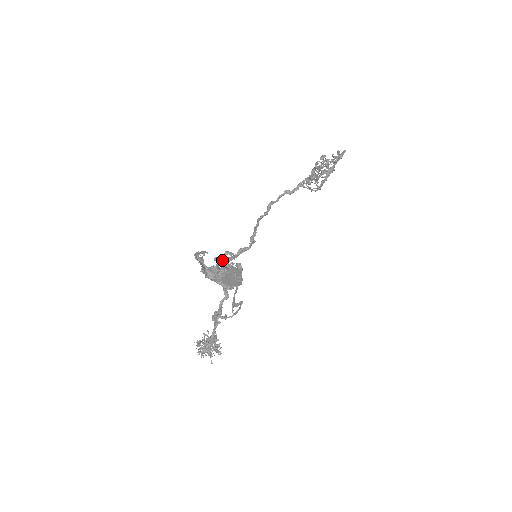
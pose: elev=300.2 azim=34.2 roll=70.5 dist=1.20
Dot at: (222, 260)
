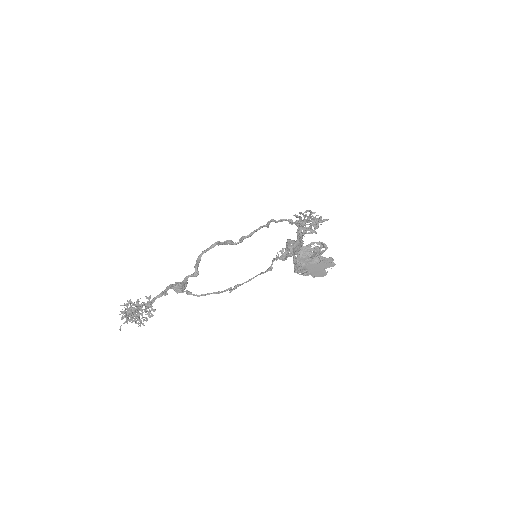
Dot at: occluded
